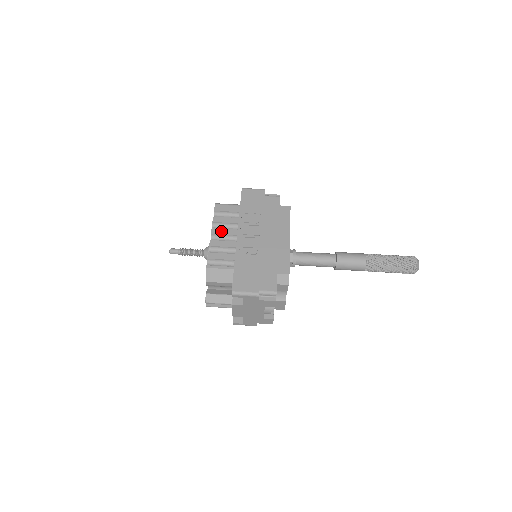
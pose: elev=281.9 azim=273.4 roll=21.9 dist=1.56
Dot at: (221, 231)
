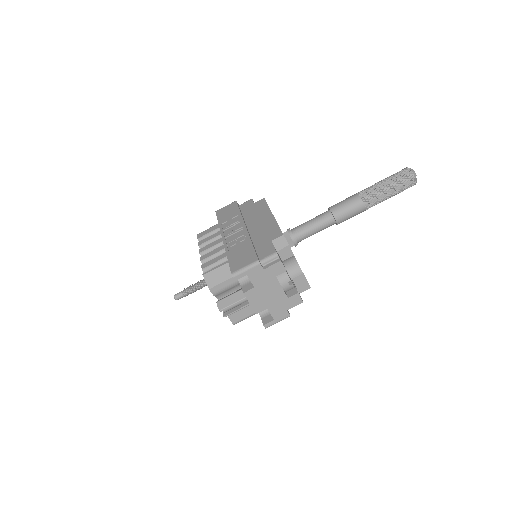
Dot at: (208, 246)
